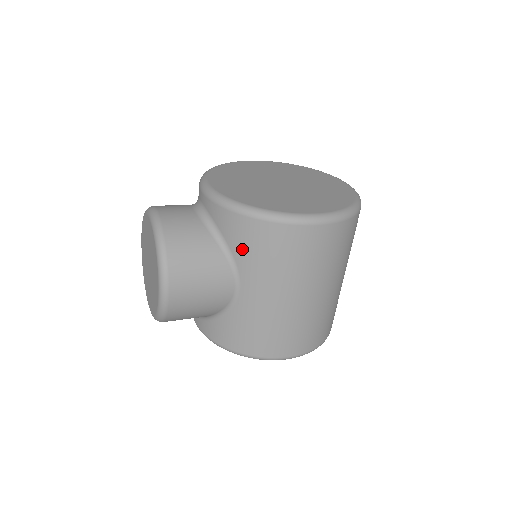
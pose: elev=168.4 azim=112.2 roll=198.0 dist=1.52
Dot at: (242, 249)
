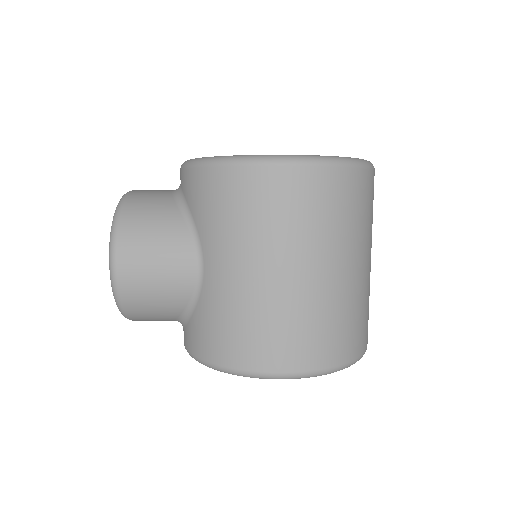
Dot at: (201, 211)
